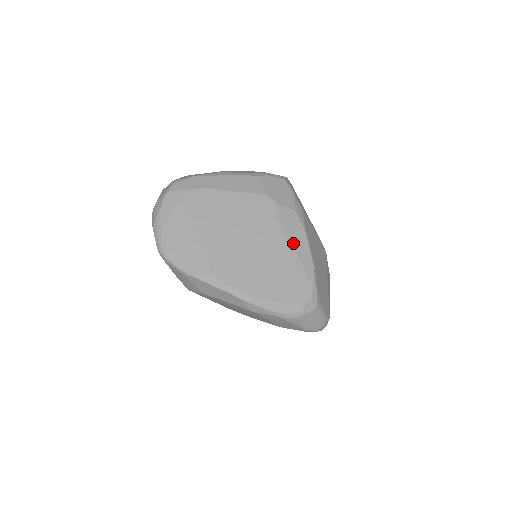
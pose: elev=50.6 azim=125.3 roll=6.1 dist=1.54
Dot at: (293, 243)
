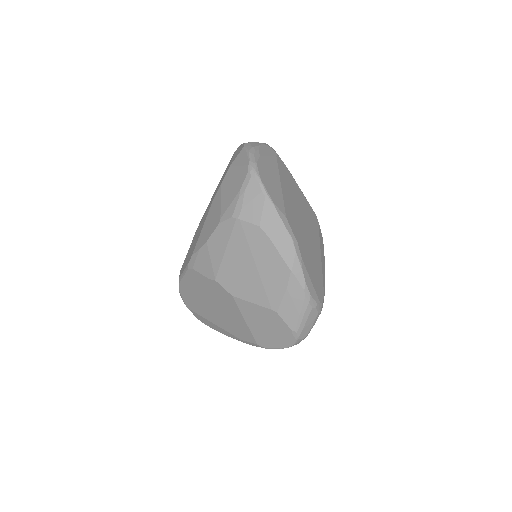
Dot at: (321, 256)
